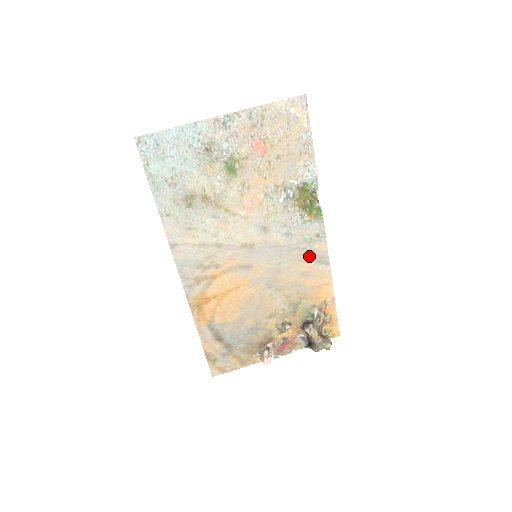
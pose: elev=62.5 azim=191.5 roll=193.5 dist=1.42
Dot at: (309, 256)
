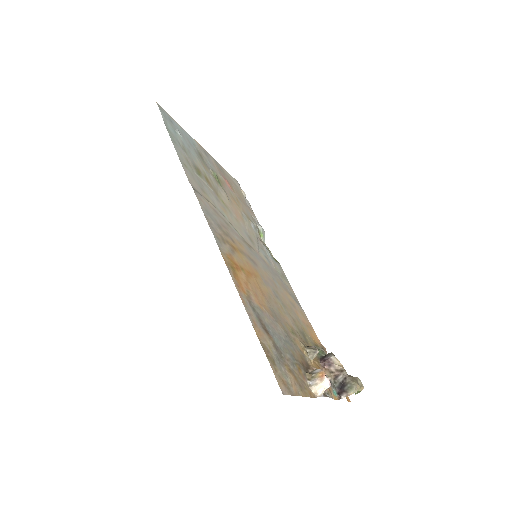
Dot at: (287, 290)
